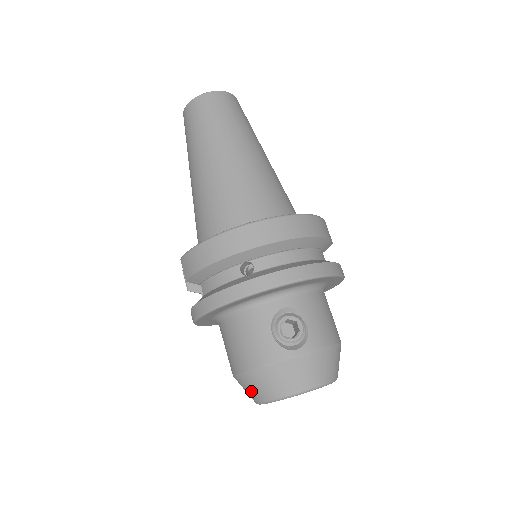
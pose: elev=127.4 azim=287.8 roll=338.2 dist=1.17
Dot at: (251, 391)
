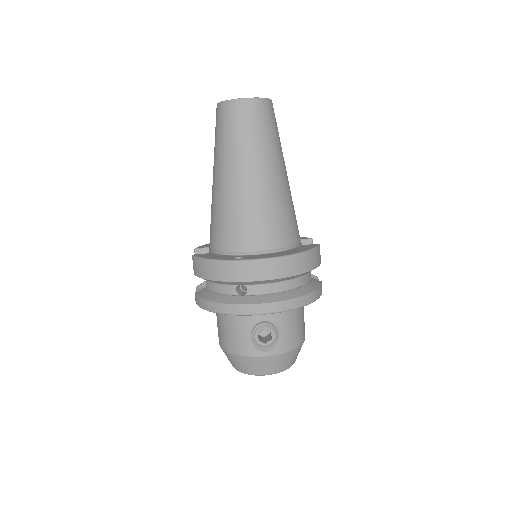
Dot at: (229, 360)
